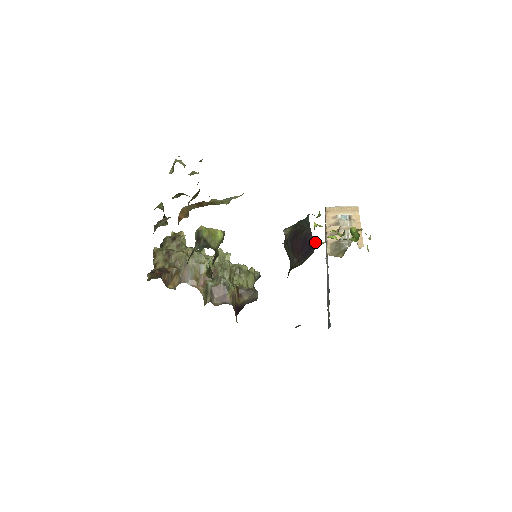
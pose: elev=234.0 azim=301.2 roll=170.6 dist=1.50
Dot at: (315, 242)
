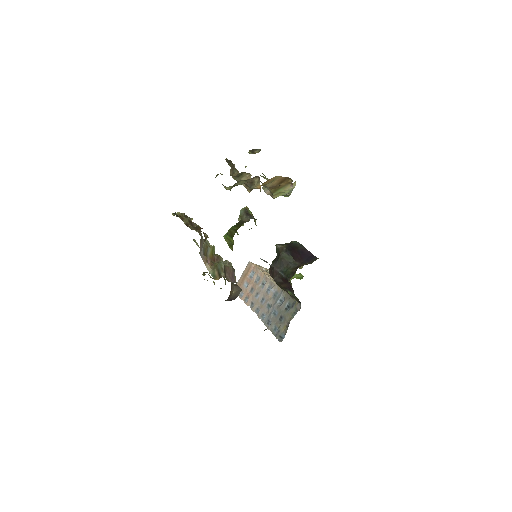
Dot at: occluded
